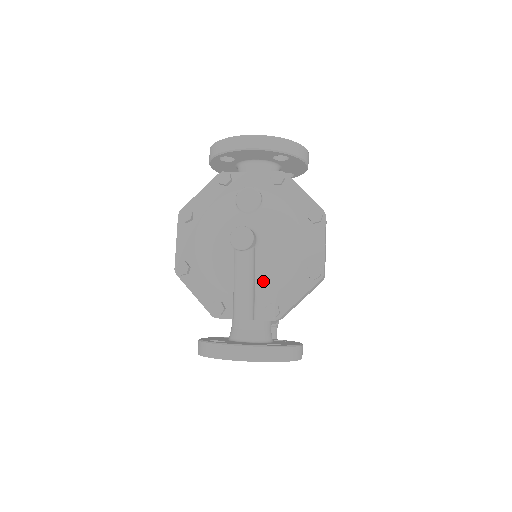
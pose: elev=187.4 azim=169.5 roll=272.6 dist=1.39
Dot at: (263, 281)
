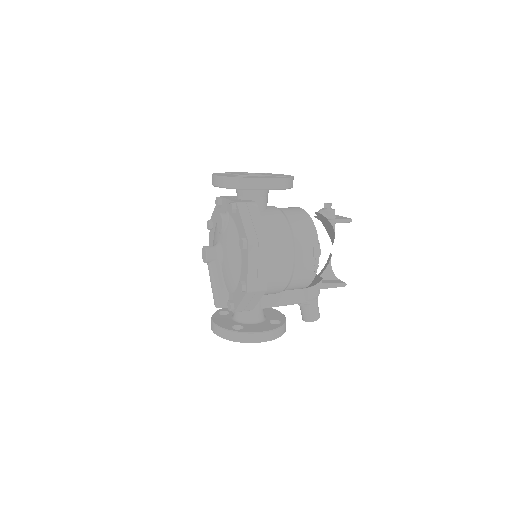
Dot at: (227, 283)
